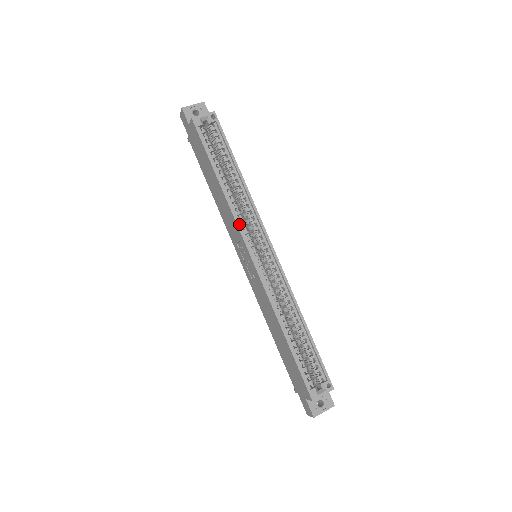
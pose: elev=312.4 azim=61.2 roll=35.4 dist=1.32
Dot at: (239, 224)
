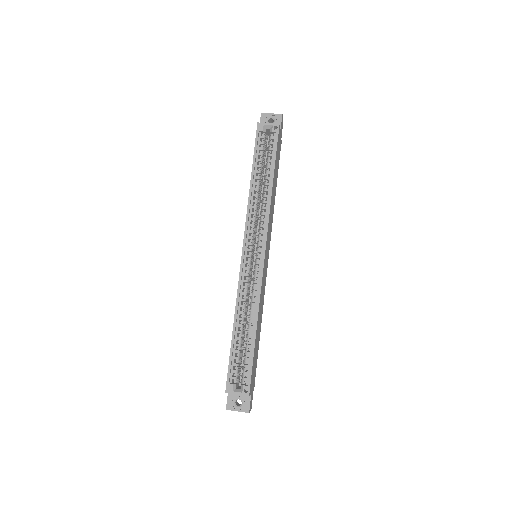
Dot at: (247, 222)
